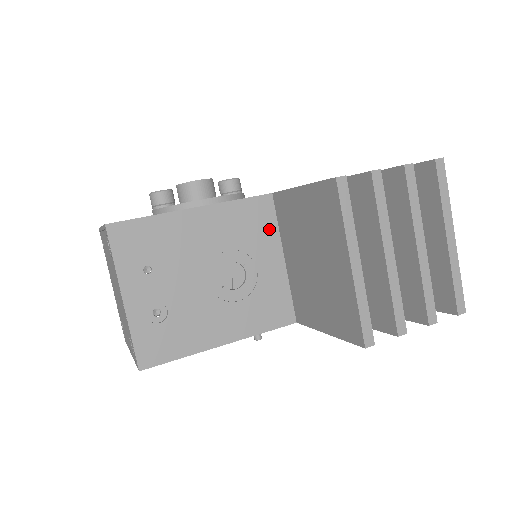
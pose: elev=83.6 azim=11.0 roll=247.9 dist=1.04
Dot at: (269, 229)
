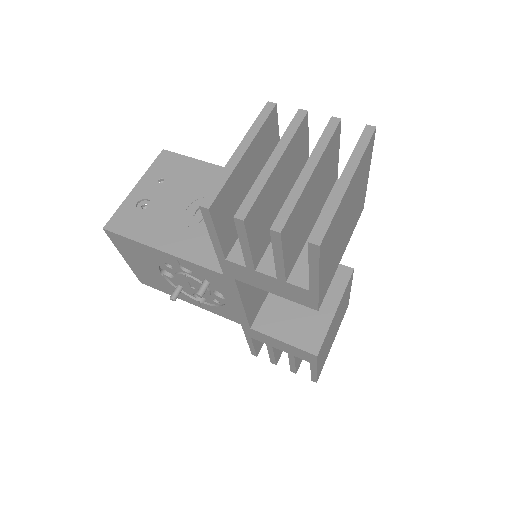
Dot at: occluded
